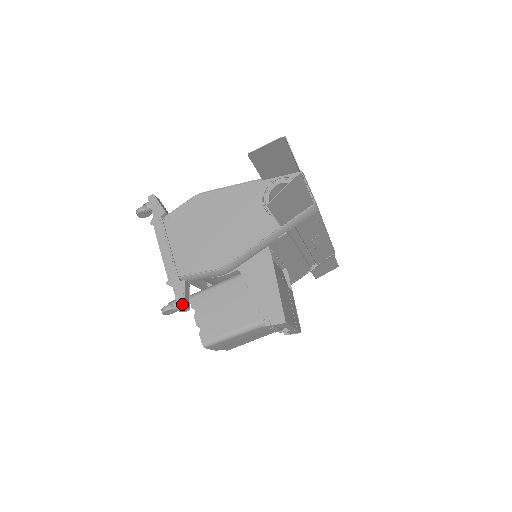
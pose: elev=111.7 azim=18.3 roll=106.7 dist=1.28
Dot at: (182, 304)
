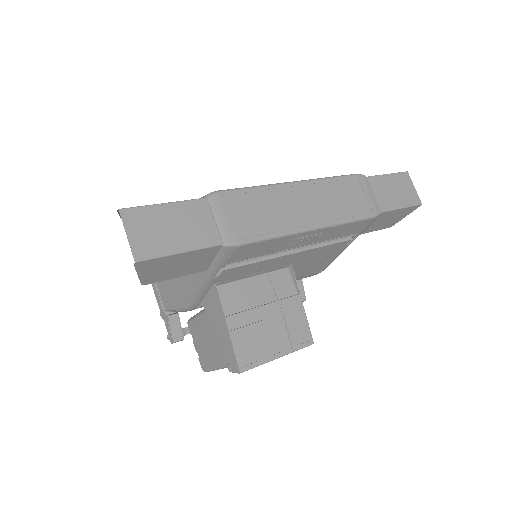
Dot at: (171, 339)
